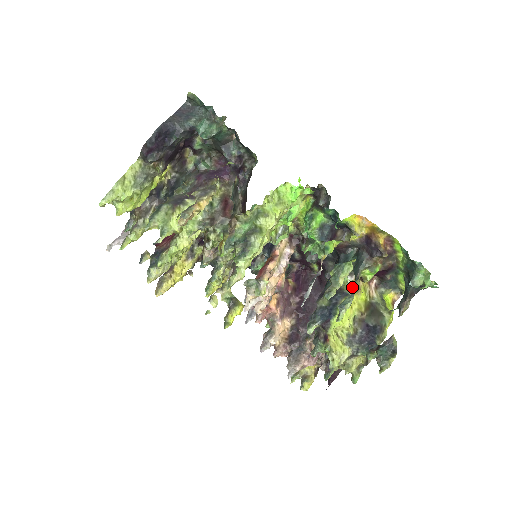
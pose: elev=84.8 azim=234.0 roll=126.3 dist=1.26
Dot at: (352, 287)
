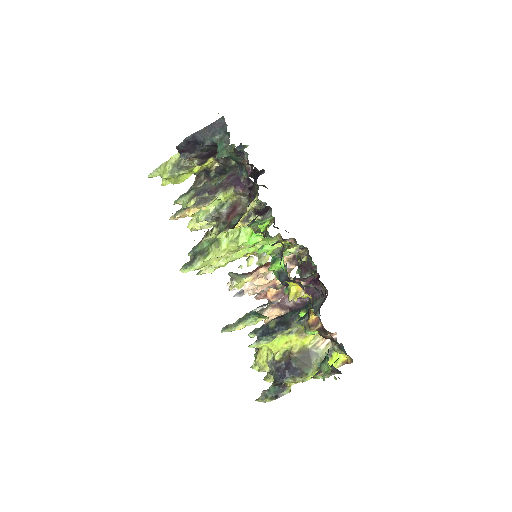
Dot at: (301, 329)
